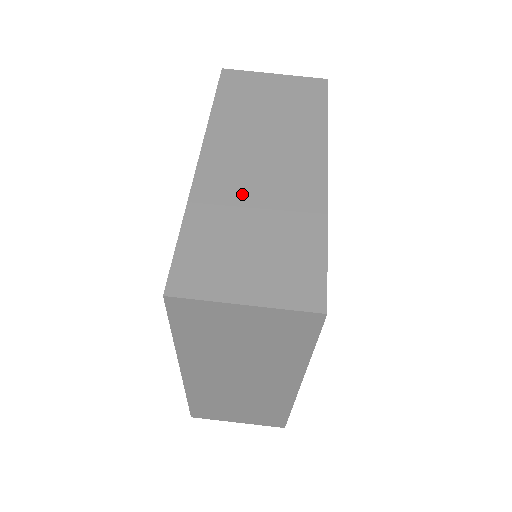
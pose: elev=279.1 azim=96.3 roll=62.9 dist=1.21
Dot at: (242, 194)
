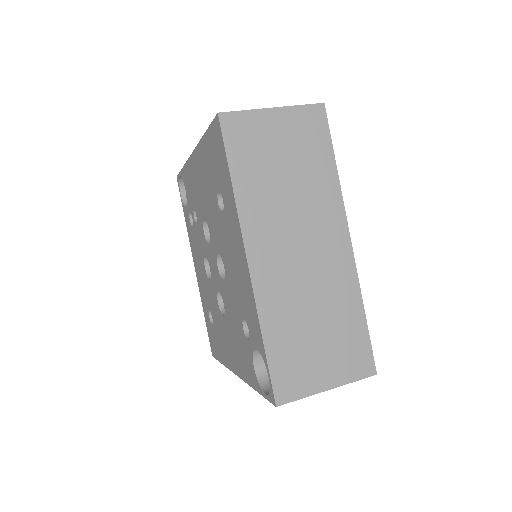
Dot at: occluded
